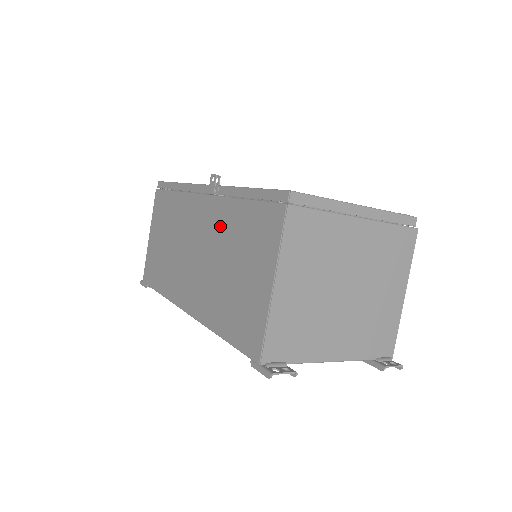
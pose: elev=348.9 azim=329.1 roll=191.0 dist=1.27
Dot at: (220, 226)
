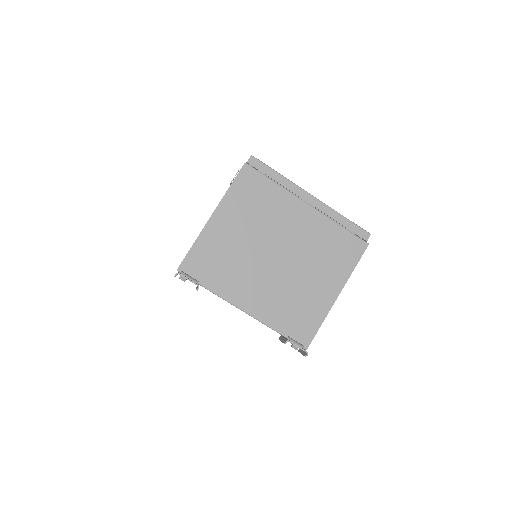
Dot at: occluded
